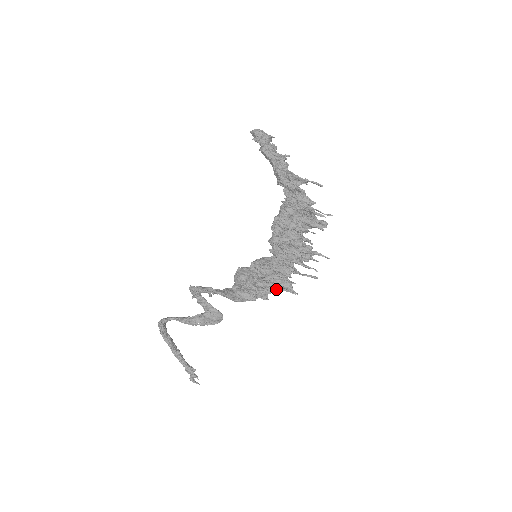
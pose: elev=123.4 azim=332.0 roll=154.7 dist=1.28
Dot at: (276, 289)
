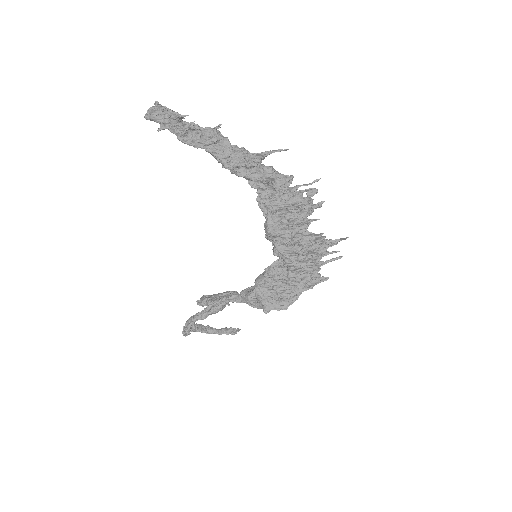
Dot at: (307, 288)
